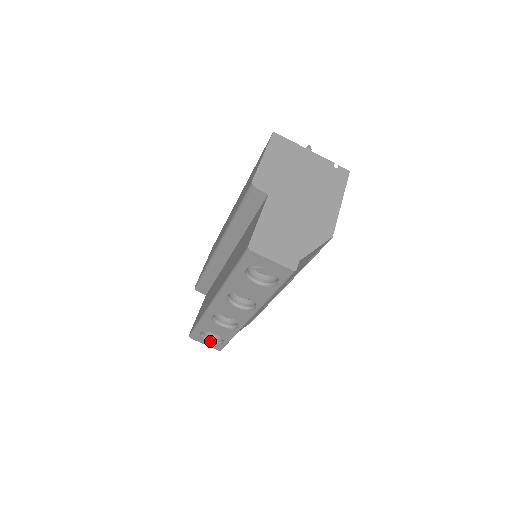
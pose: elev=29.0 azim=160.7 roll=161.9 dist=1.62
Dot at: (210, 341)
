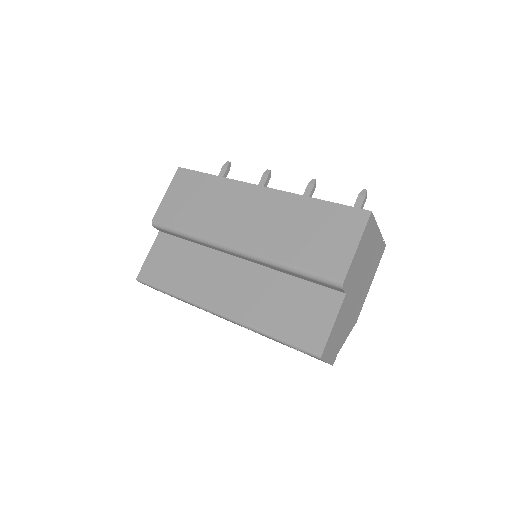
Dot at: occluded
